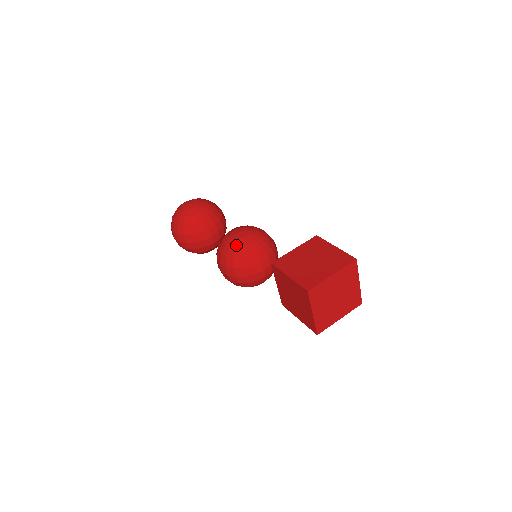
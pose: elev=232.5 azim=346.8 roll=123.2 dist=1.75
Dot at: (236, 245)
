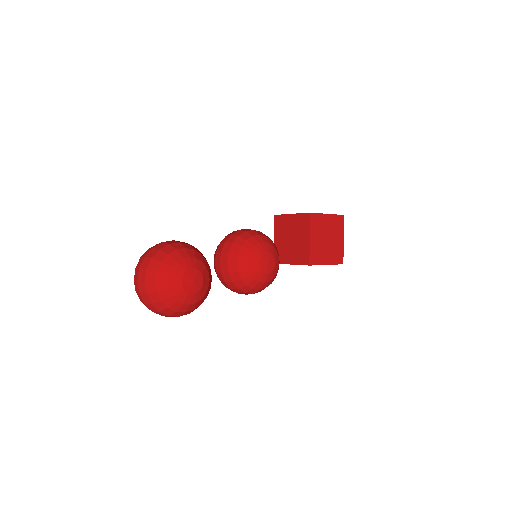
Dot at: (274, 275)
